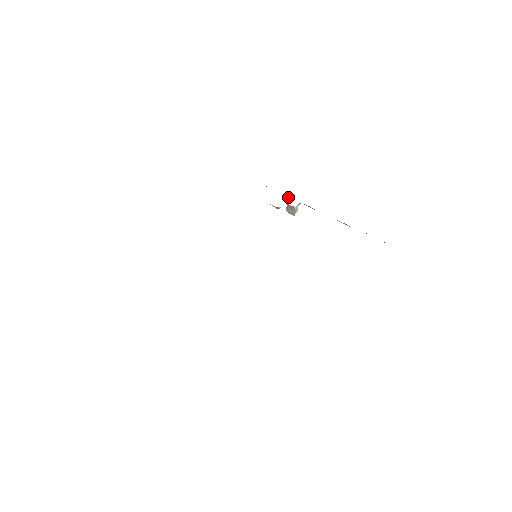
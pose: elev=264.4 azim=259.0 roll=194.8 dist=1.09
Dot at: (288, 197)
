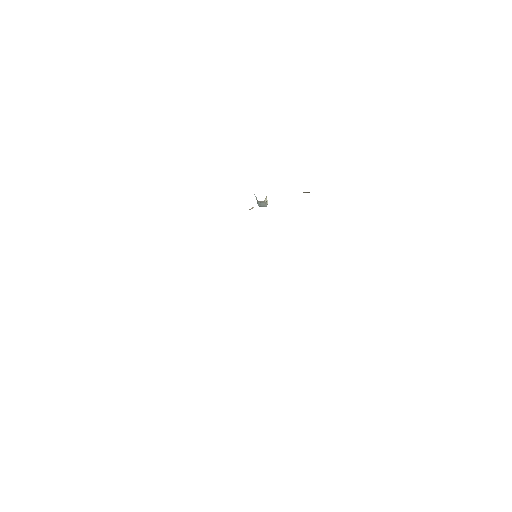
Dot at: occluded
